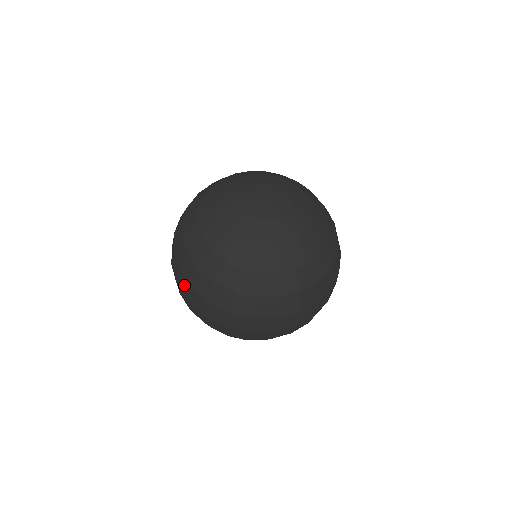
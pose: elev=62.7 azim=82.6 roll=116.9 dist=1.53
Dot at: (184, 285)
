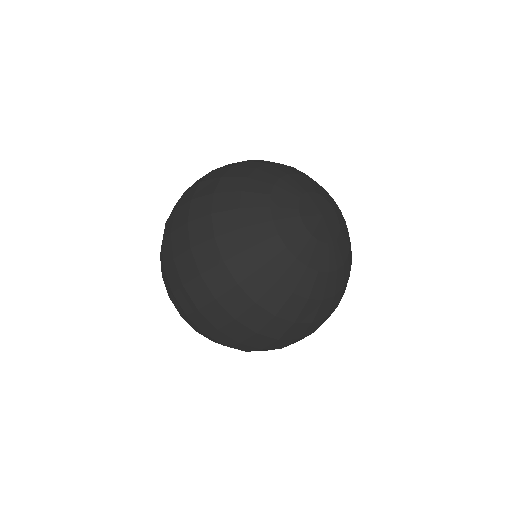
Dot at: (188, 267)
